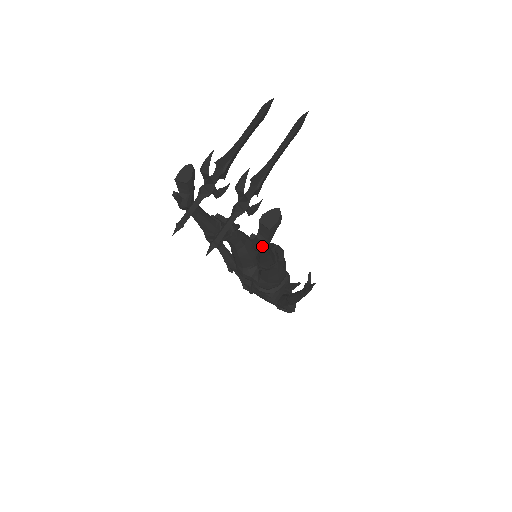
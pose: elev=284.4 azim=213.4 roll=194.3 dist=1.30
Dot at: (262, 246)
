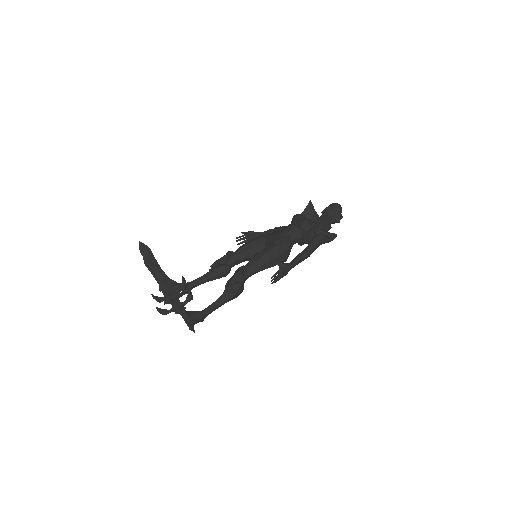
Dot at: (200, 321)
